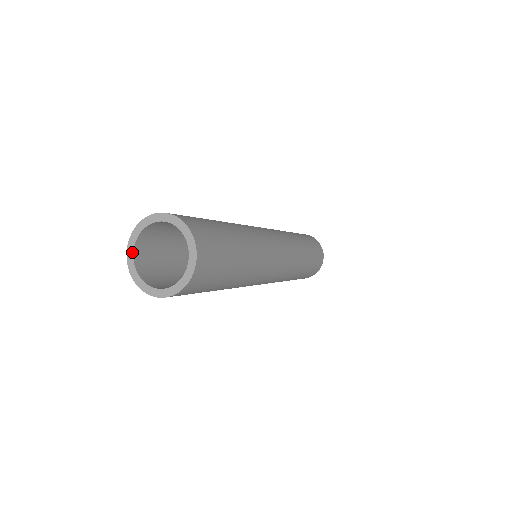
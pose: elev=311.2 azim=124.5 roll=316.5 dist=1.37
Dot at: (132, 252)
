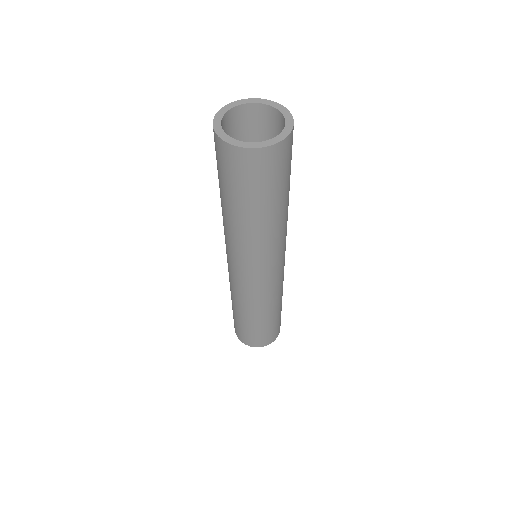
Dot at: (224, 134)
